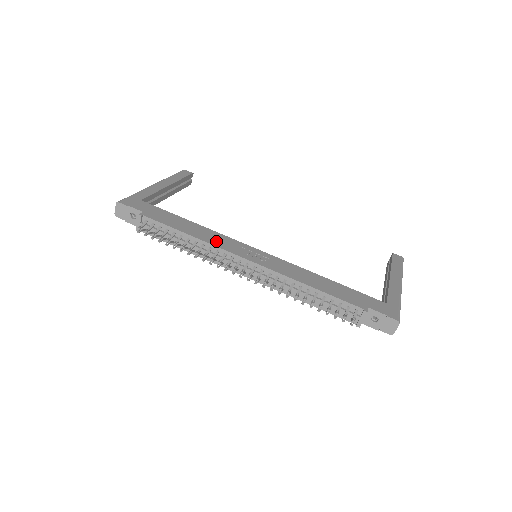
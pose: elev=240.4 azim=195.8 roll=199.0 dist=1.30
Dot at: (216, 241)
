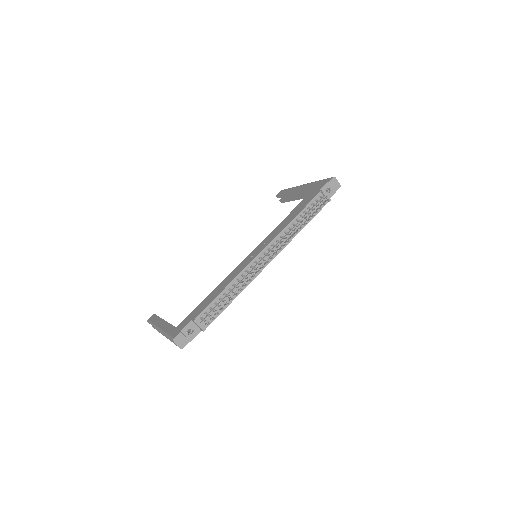
Dot at: (237, 272)
